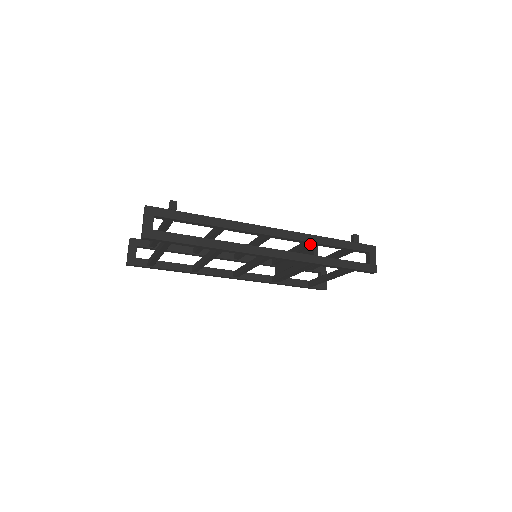
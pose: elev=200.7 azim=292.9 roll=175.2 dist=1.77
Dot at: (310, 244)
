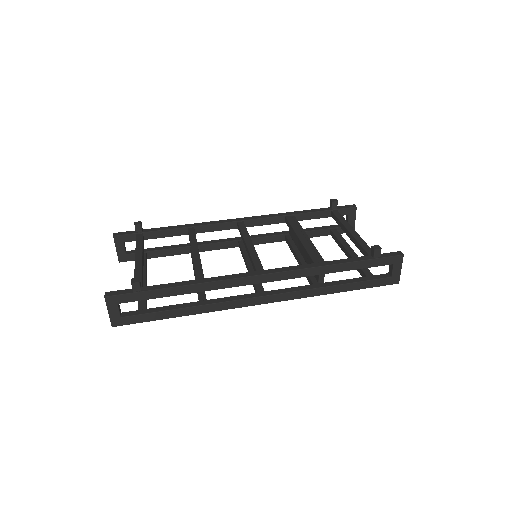
Dot at: occluded
